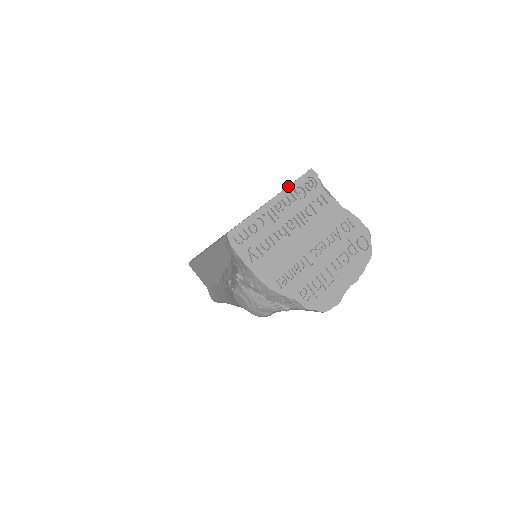
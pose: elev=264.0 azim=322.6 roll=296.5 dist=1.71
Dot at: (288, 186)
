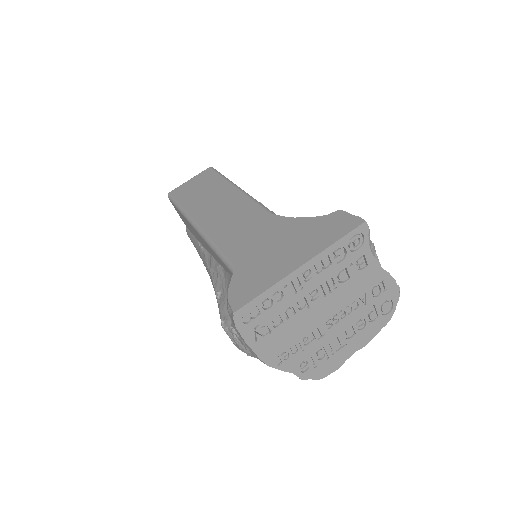
Dot at: (327, 247)
